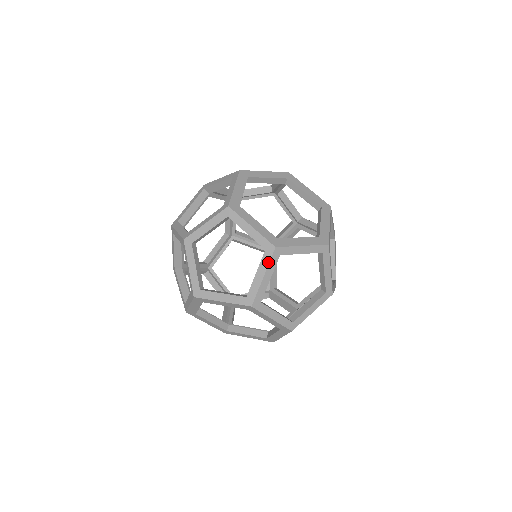
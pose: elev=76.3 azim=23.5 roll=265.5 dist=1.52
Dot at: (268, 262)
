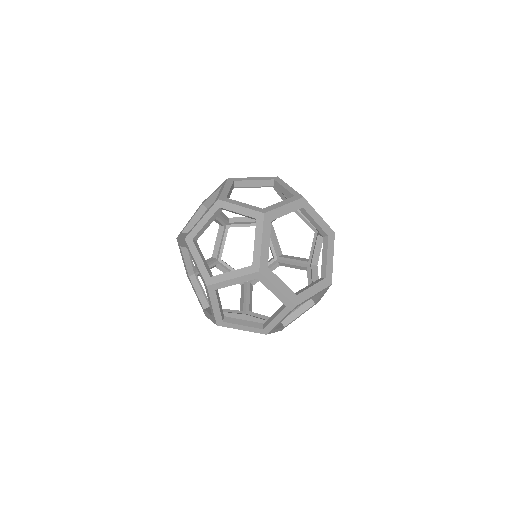
Dot at: (283, 181)
